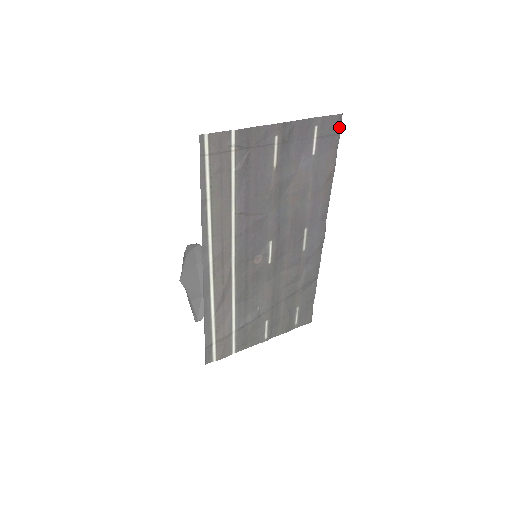
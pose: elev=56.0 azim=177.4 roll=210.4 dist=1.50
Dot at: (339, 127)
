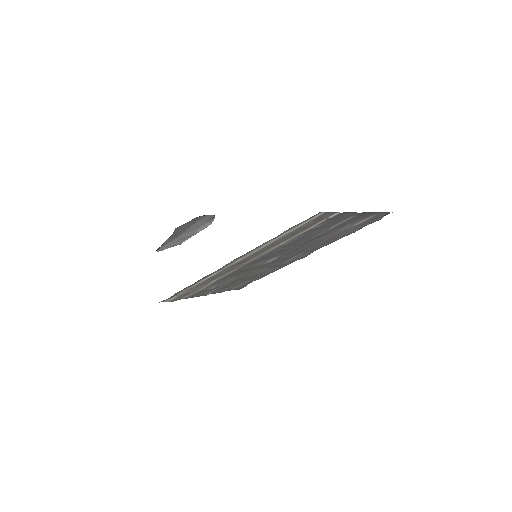
Dot at: occluded
